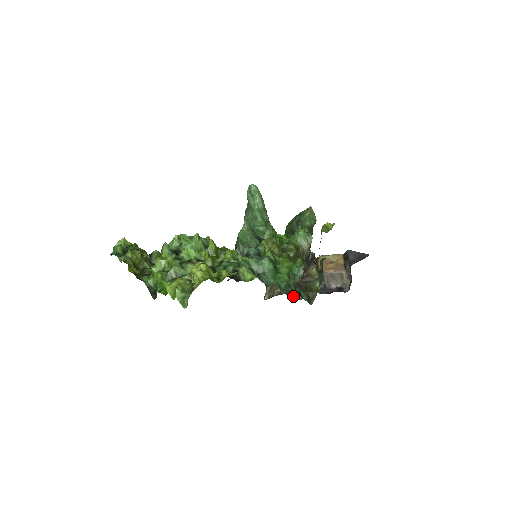
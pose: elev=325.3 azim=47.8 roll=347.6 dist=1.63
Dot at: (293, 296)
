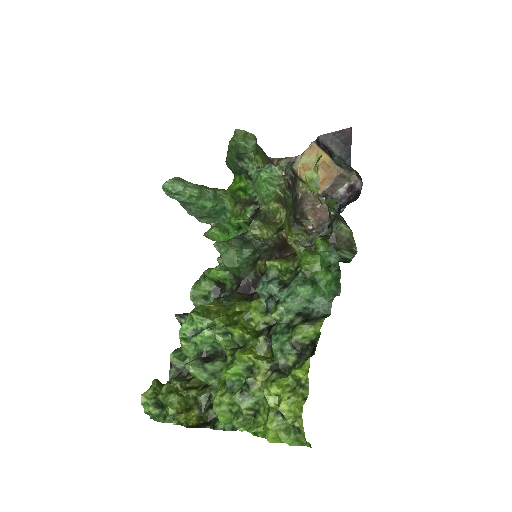
Dot at: occluded
